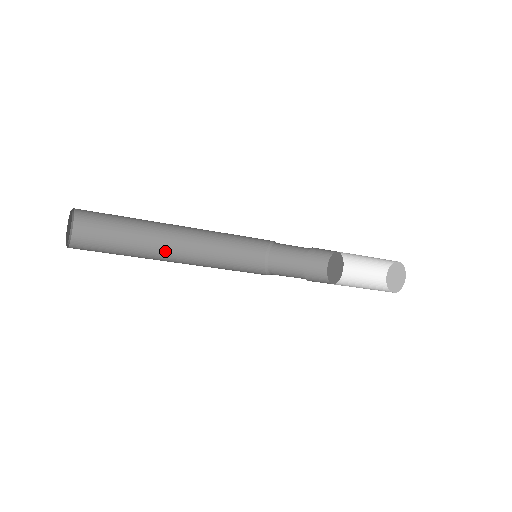
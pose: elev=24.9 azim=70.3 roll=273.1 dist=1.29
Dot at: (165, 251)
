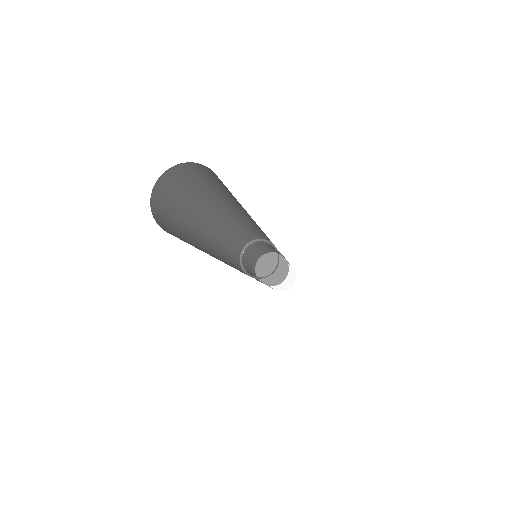
Dot at: (211, 254)
